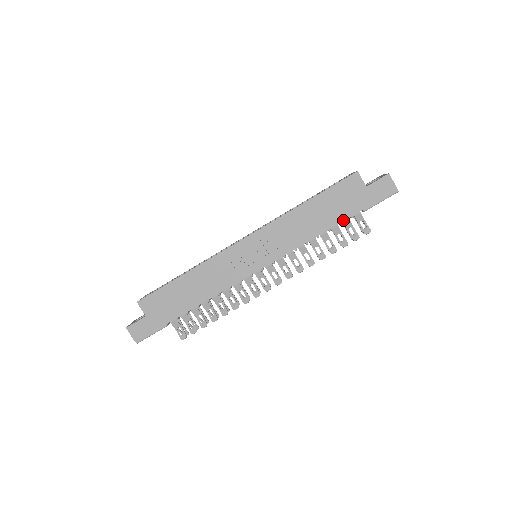
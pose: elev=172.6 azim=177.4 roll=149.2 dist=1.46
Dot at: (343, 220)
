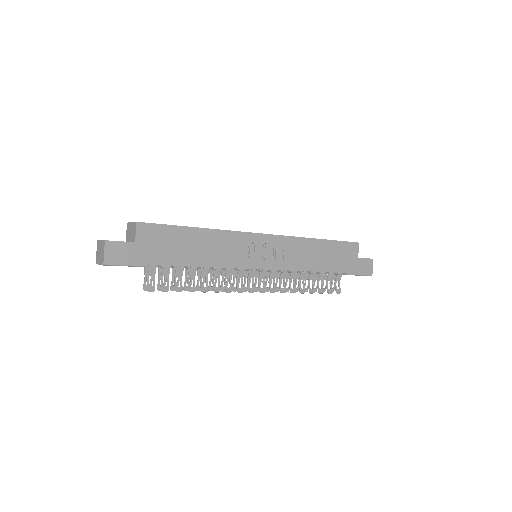
Dot at: (334, 271)
